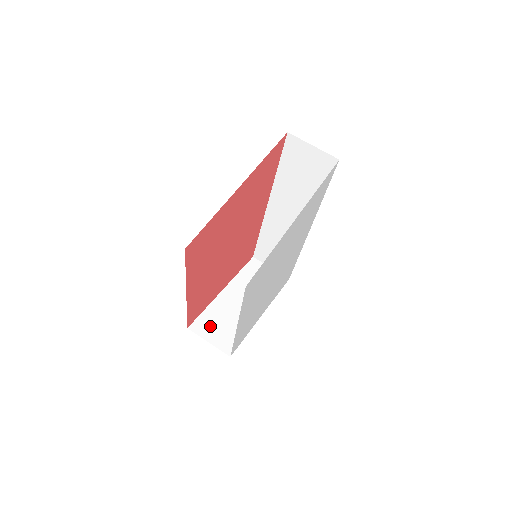
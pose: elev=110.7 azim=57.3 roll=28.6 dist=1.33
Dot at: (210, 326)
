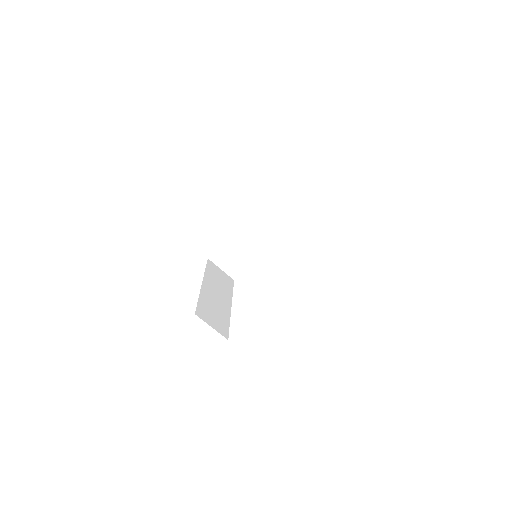
Dot at: (224, 257)
